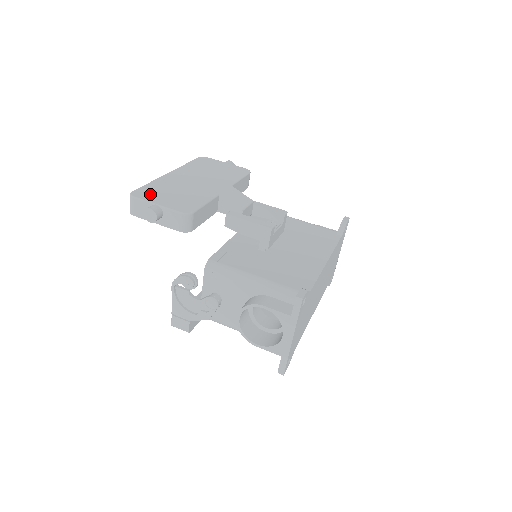
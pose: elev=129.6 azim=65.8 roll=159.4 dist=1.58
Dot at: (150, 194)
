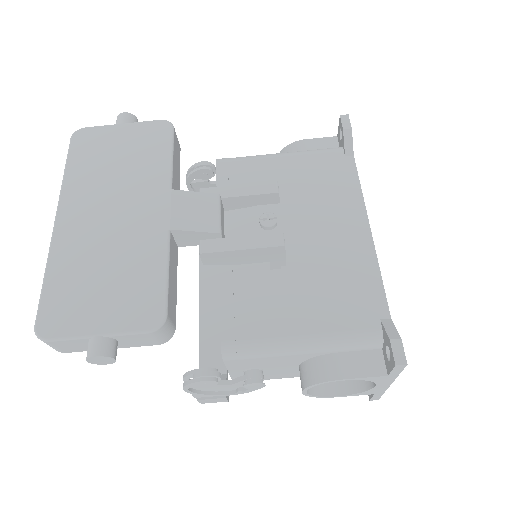
Dot at: (68, 312)
